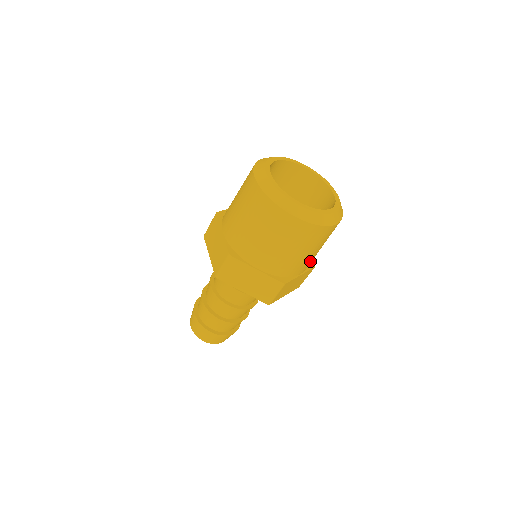
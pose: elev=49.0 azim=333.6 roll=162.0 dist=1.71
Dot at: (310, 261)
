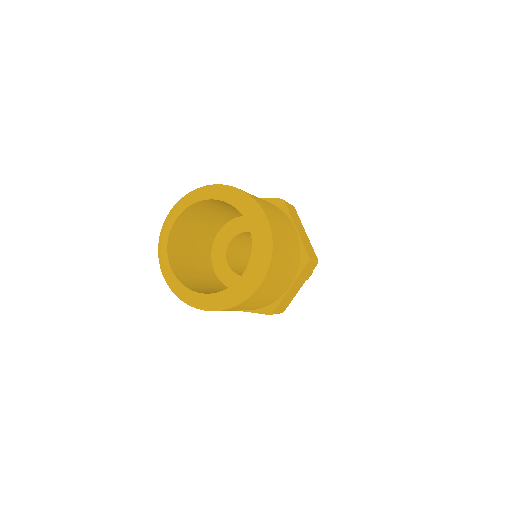
Dot at: (285, 282)
